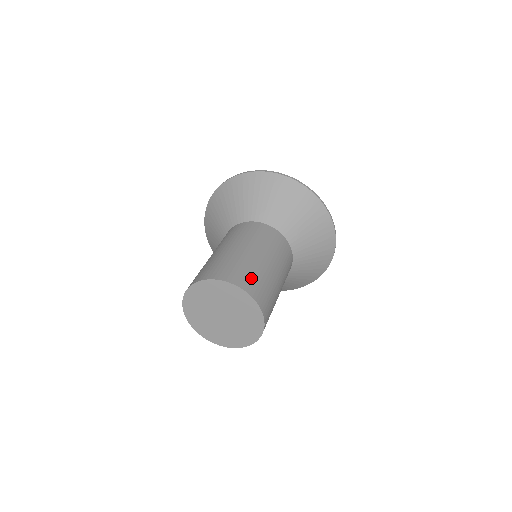
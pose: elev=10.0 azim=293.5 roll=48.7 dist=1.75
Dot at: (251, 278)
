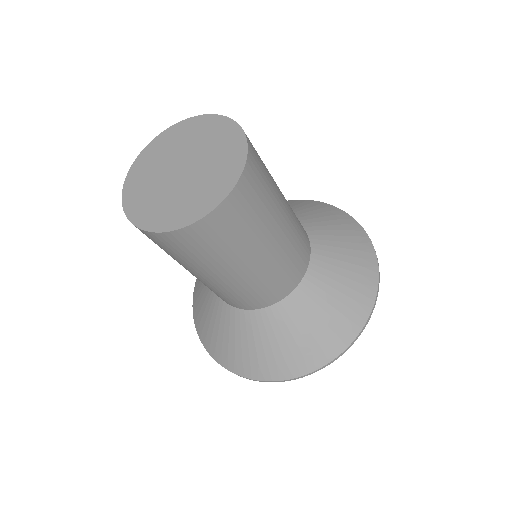
Dot at: occluded
